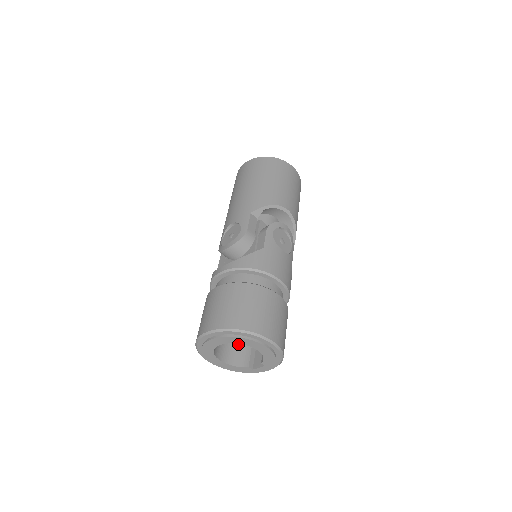
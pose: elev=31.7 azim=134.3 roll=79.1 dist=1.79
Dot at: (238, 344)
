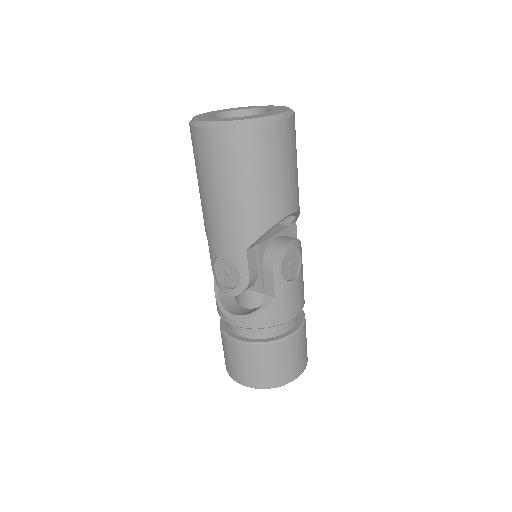
Dot at: occluded
